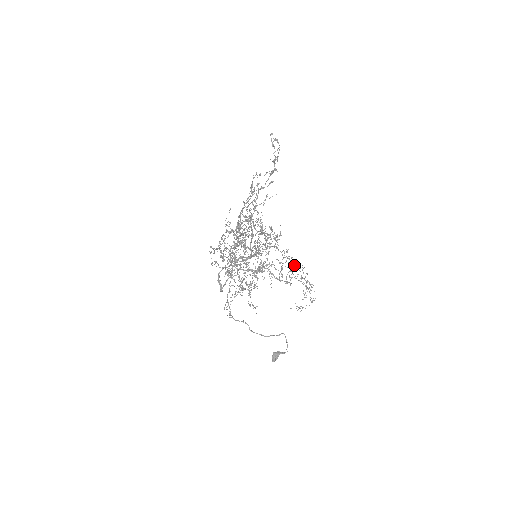
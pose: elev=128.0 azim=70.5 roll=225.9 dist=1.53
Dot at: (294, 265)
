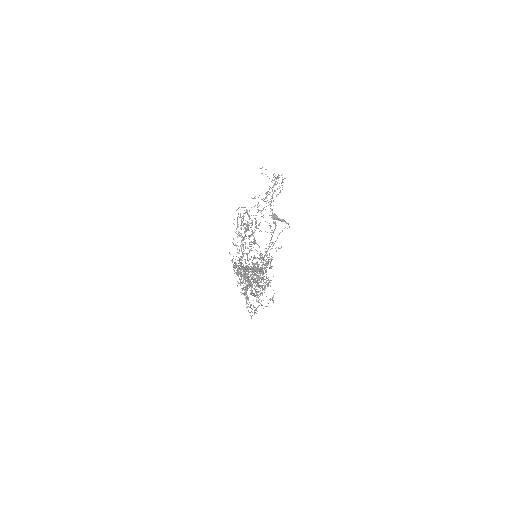
Dot at: occluded
